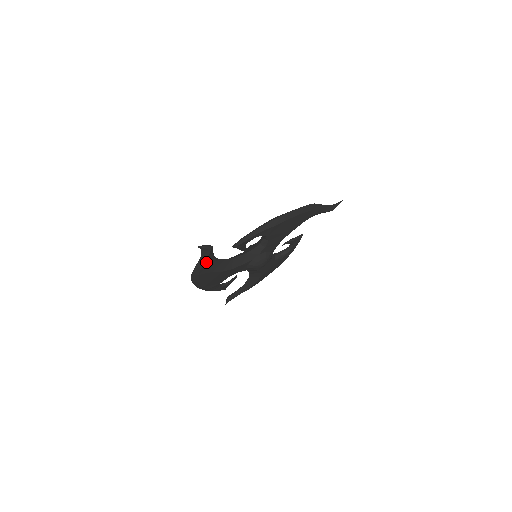
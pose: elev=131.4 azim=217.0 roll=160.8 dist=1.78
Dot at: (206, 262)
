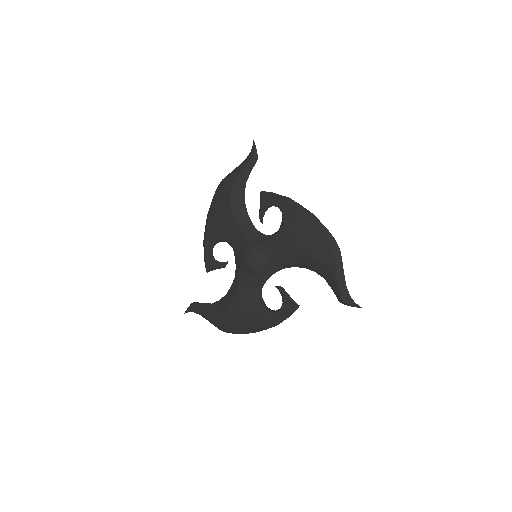
Dot at: (240, 172)
